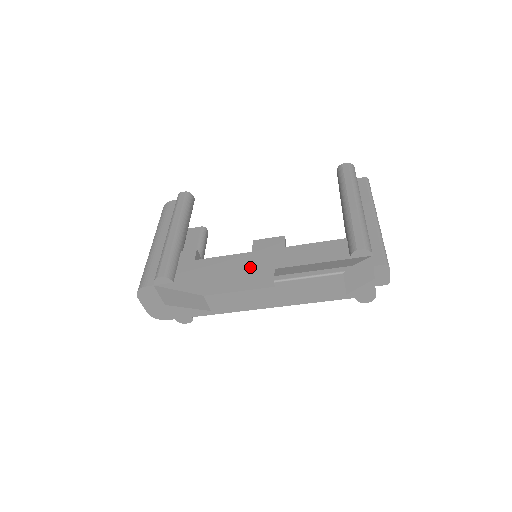
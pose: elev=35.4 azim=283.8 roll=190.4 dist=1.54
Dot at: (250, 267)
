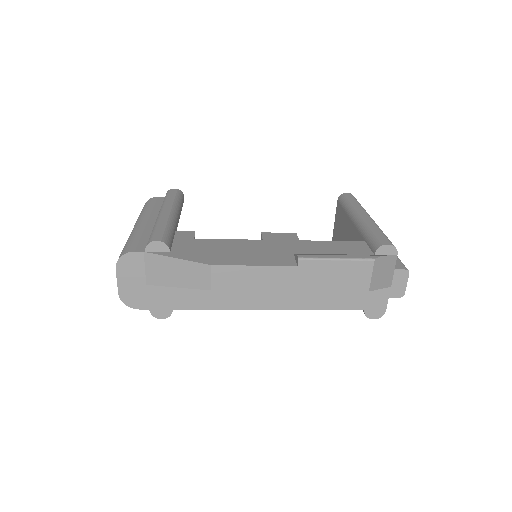
Dot at: (264, 250)
